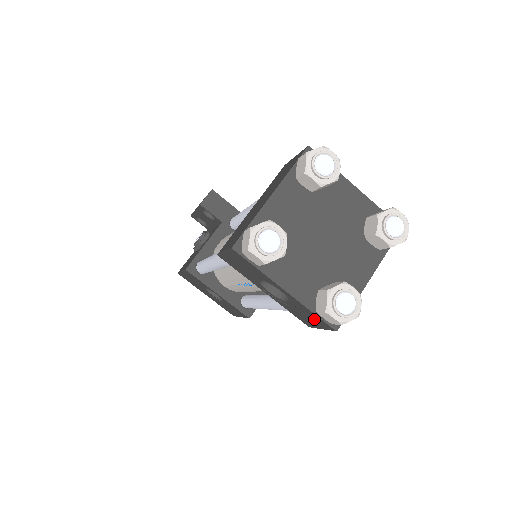
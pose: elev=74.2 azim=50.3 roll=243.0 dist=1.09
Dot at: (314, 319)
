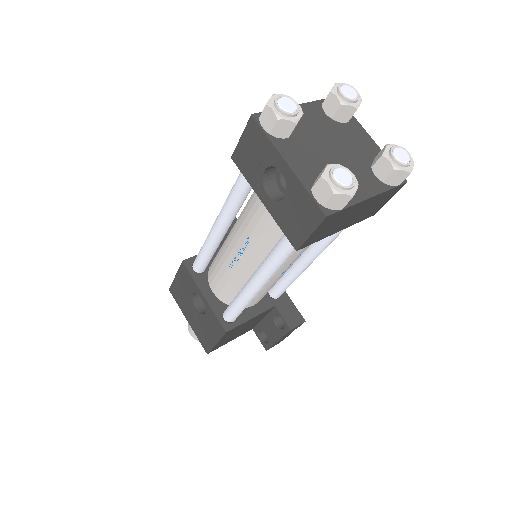
Dot at: (306, 212)
